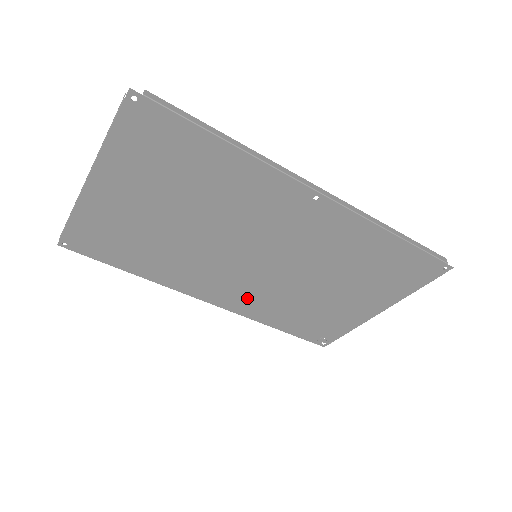
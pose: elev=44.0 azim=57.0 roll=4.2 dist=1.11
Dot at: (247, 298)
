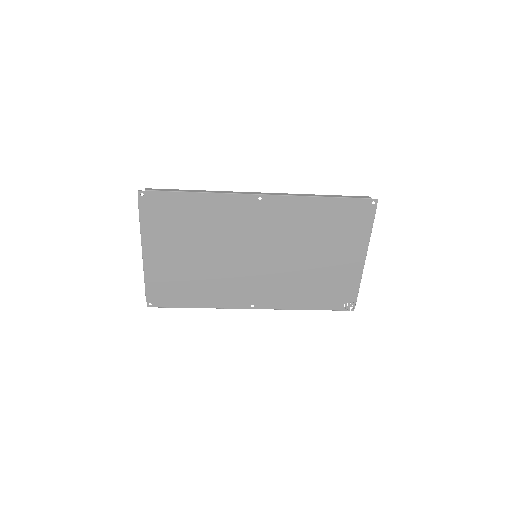
Dot at: (273, 292)
